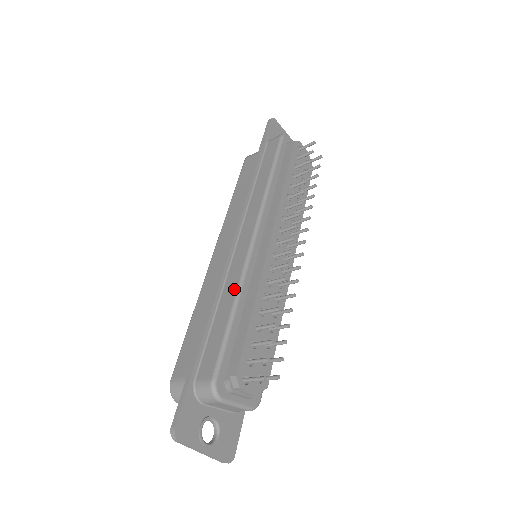
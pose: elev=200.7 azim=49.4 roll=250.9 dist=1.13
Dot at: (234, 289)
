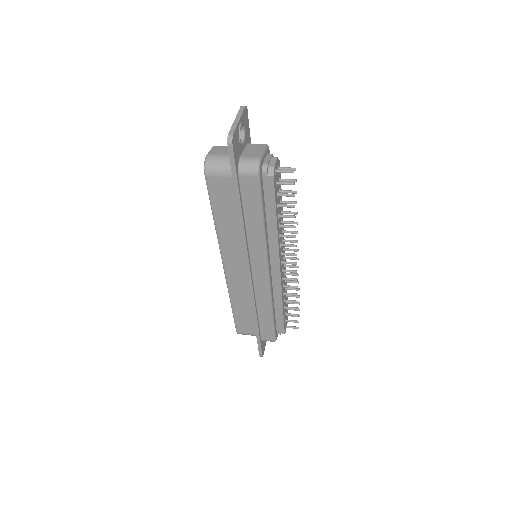
Dot at: (268, 305)
